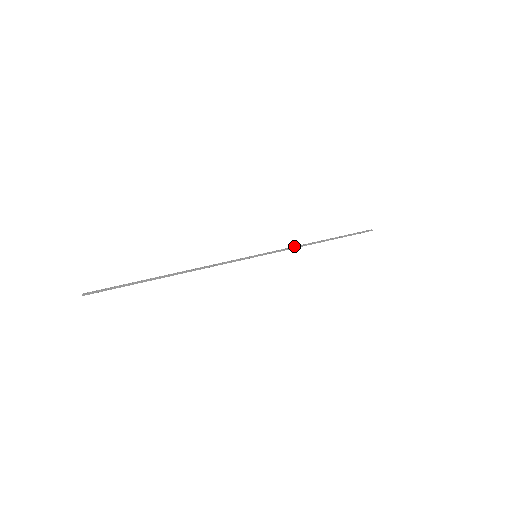
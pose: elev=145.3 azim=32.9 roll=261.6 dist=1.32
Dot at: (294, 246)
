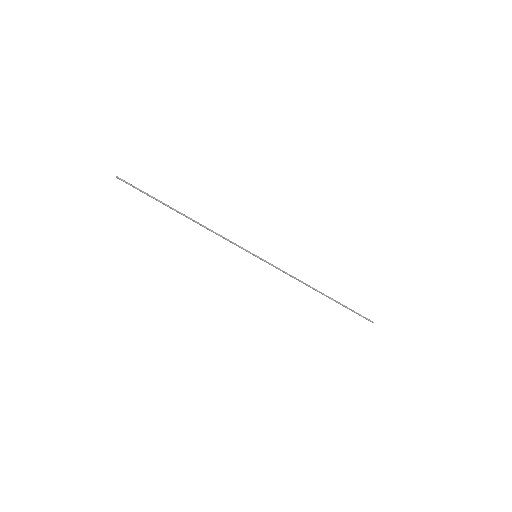
Dot at: (293, 276)
